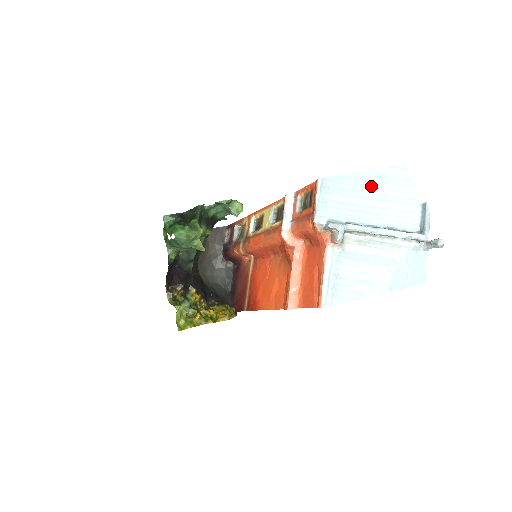
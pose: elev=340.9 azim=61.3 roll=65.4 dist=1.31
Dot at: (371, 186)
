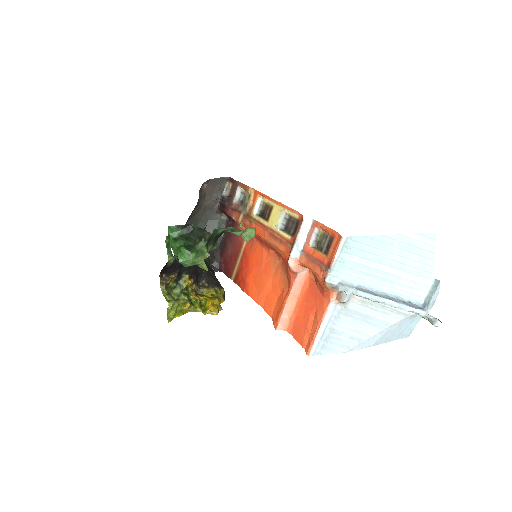
Dot at: (393, 252)
